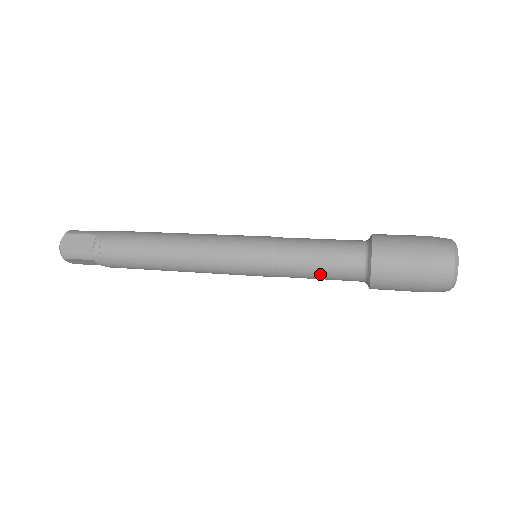
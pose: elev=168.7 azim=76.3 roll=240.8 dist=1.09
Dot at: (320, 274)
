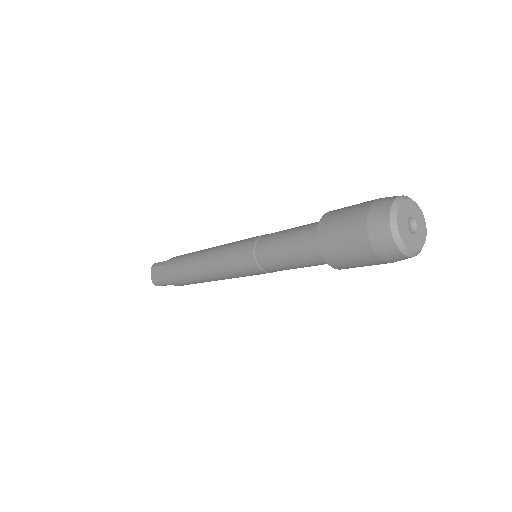
Dot at: (286, 239)
